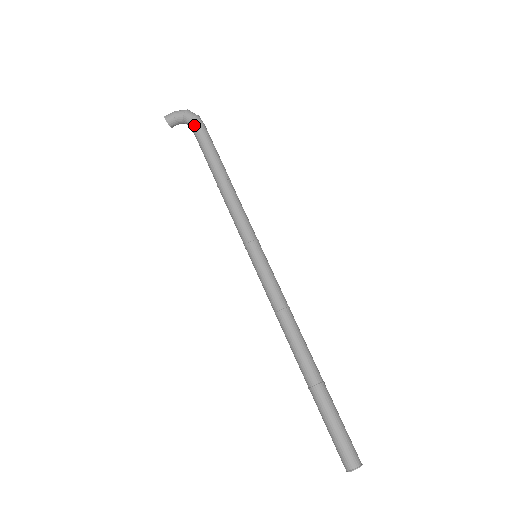
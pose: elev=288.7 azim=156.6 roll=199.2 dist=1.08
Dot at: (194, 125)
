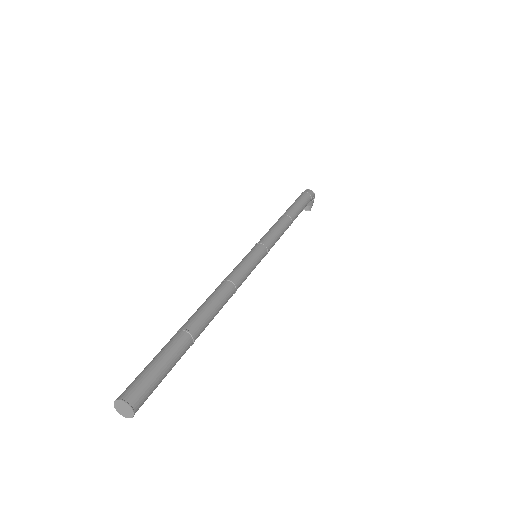
Dot at: occluded
